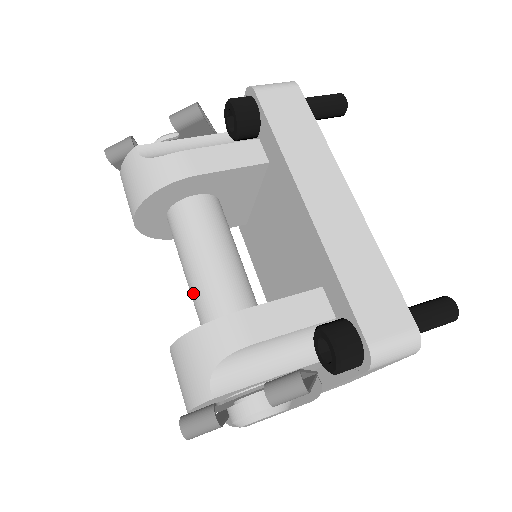
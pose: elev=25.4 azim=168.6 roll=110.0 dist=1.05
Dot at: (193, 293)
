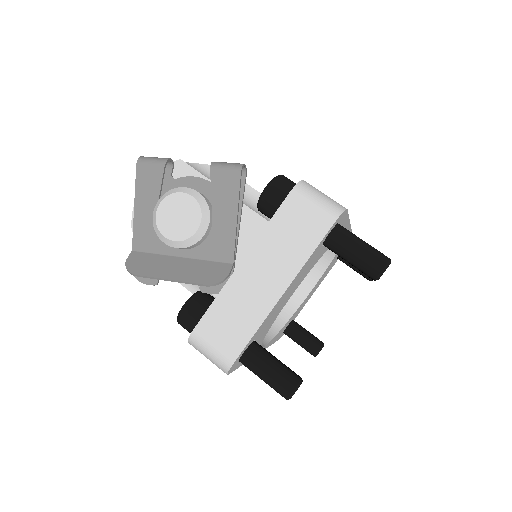
Dot at: occluded
